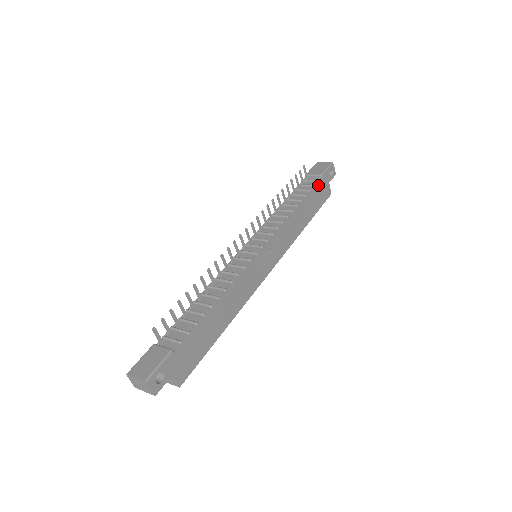
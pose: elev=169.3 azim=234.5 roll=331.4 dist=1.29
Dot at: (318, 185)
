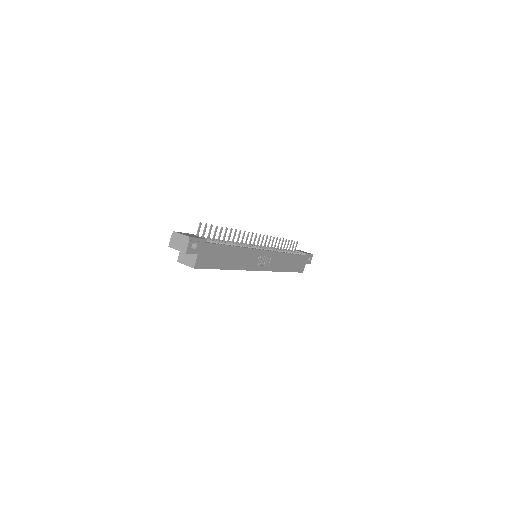
Dot at: (302, 256)
